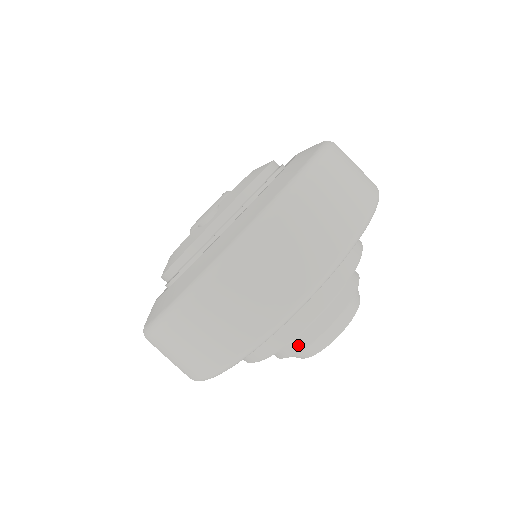
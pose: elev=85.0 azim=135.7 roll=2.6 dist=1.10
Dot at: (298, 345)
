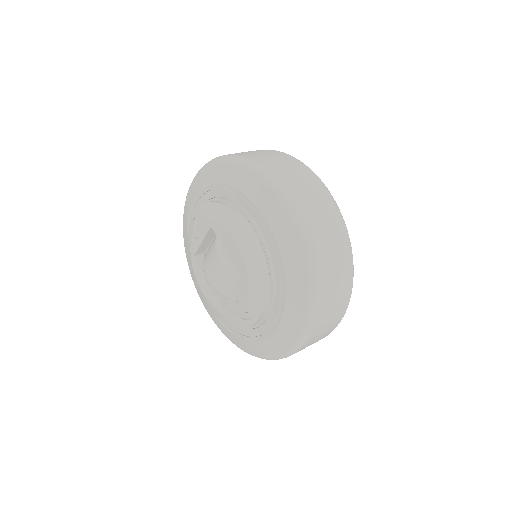
Dot at: occluded
